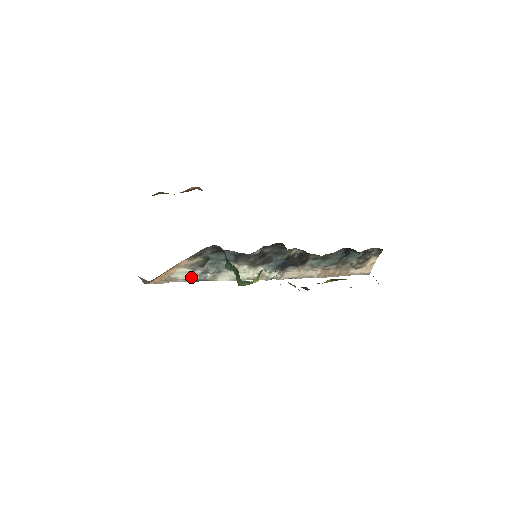
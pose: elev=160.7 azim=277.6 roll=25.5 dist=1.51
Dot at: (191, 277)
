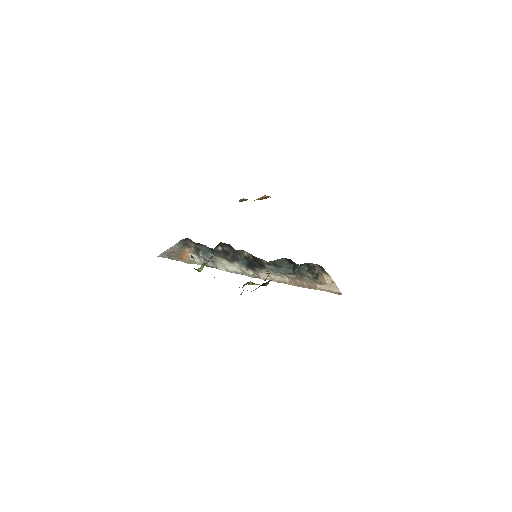
Dot at: (201, 262)
